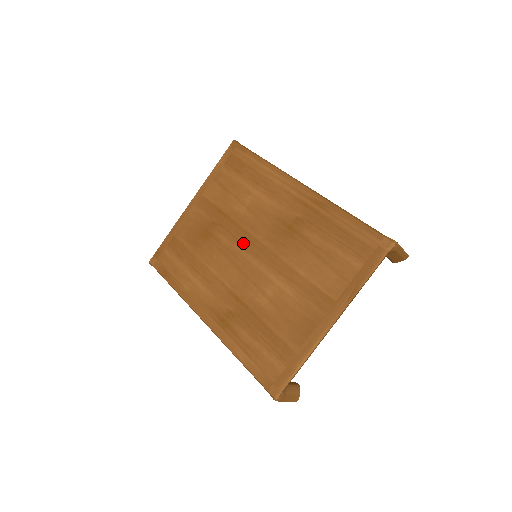
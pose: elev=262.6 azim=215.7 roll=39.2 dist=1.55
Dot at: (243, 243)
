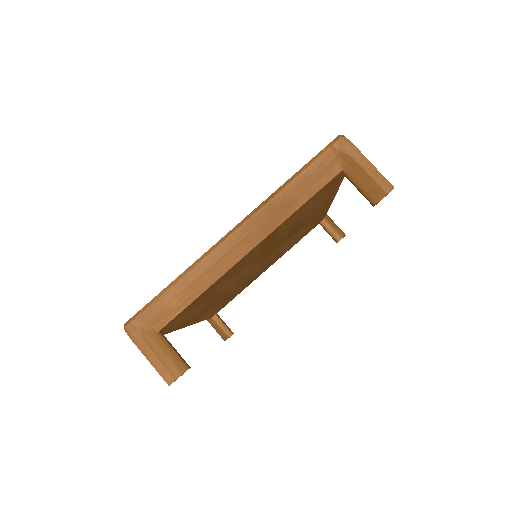
Dot at: occluded
